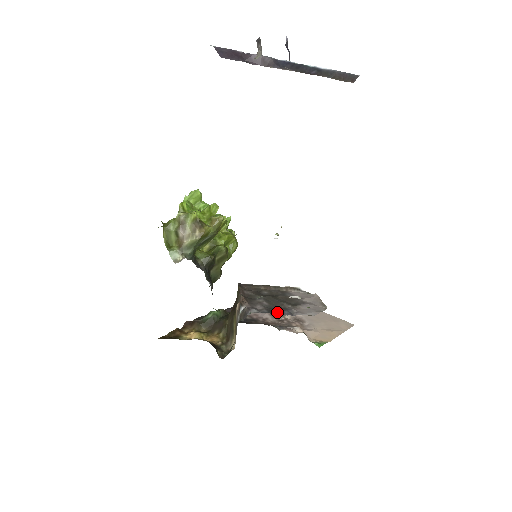
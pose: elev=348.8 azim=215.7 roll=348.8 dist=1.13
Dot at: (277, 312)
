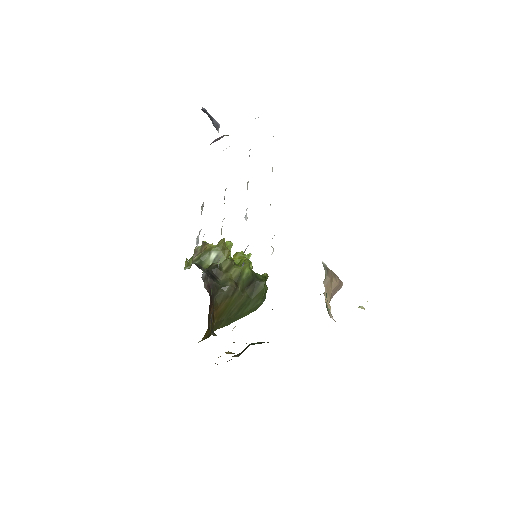
Dot at: occluded
